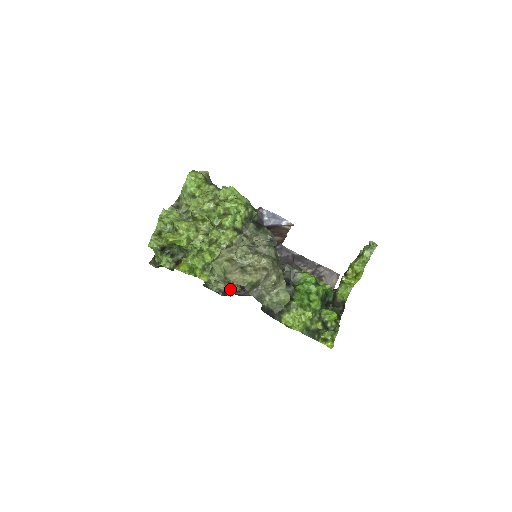
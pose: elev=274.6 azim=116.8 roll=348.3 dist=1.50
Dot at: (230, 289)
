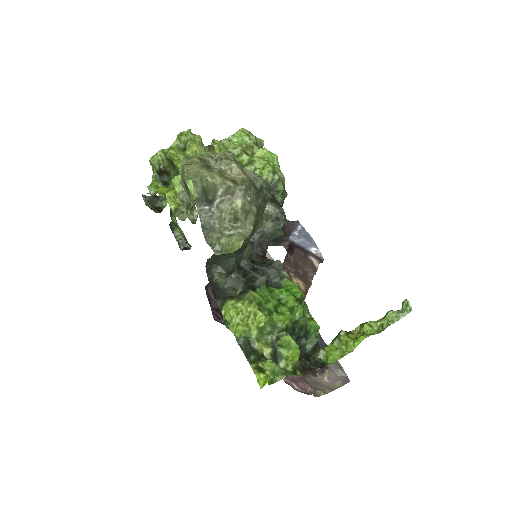
Dot at: (186, 216)
